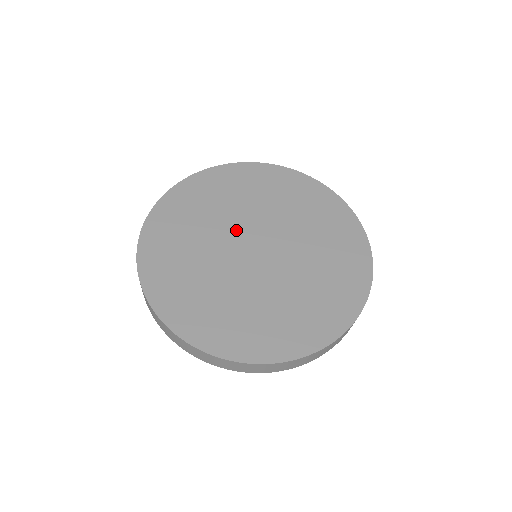
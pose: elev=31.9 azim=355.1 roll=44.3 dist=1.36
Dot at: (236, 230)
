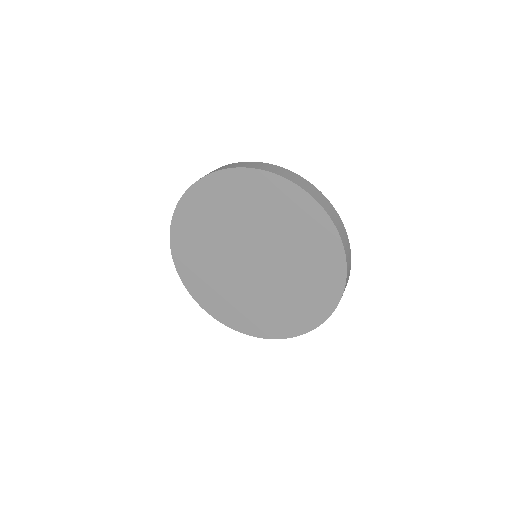
Dot at: (229, 256)
